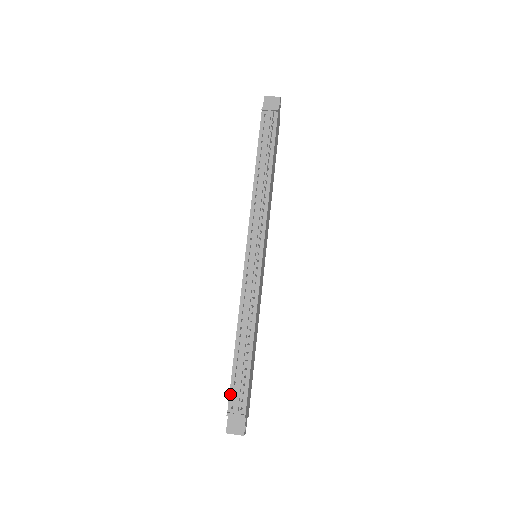
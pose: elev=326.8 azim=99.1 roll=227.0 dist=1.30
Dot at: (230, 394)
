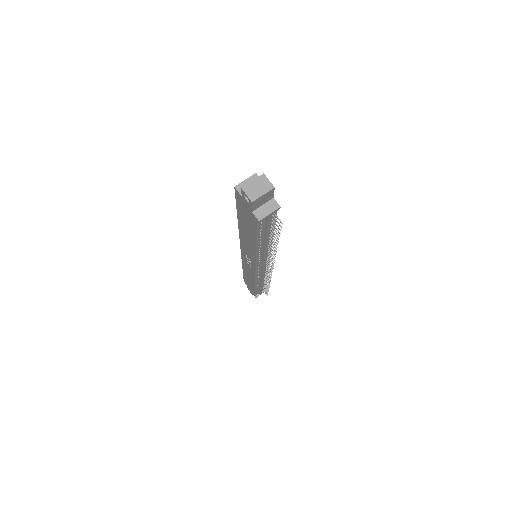
Dot at: (255, 294)
